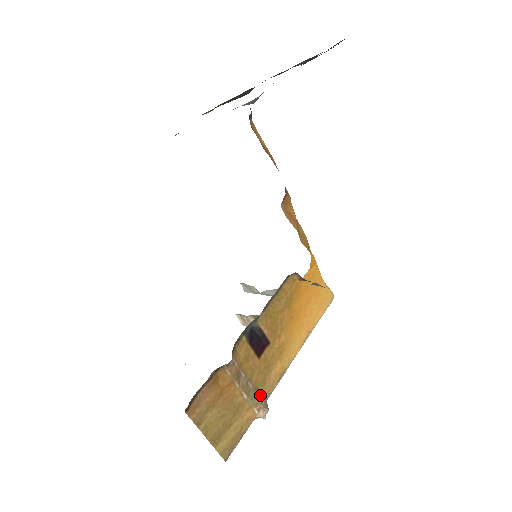
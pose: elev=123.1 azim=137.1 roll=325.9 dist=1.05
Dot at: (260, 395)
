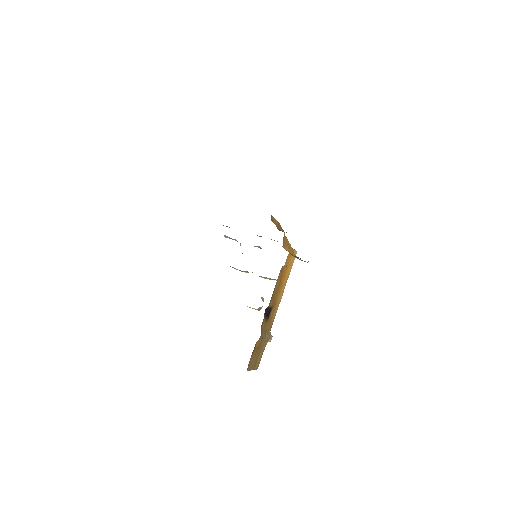
Dot at: (269, 334)
